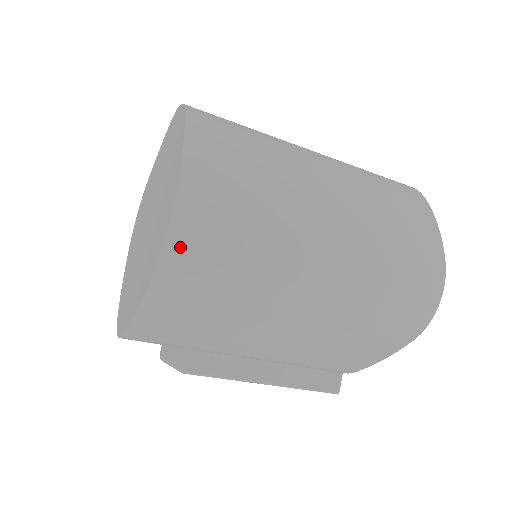
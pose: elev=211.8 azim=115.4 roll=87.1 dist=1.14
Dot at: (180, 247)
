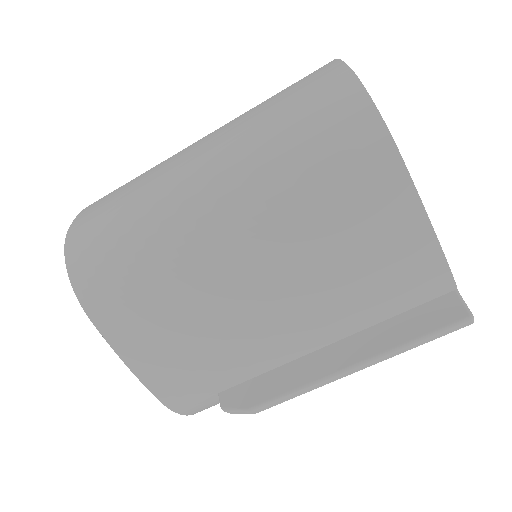
Dot at: (80, 267)
